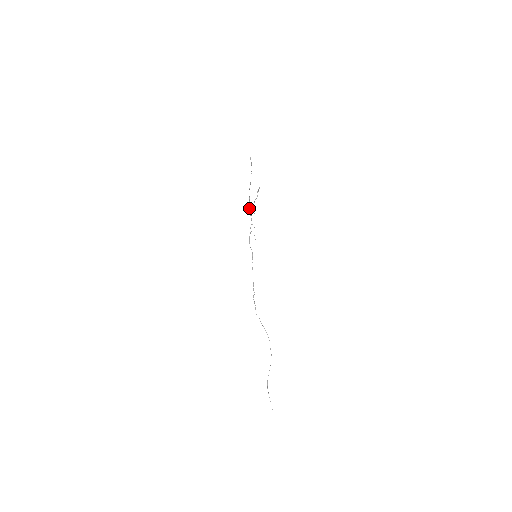
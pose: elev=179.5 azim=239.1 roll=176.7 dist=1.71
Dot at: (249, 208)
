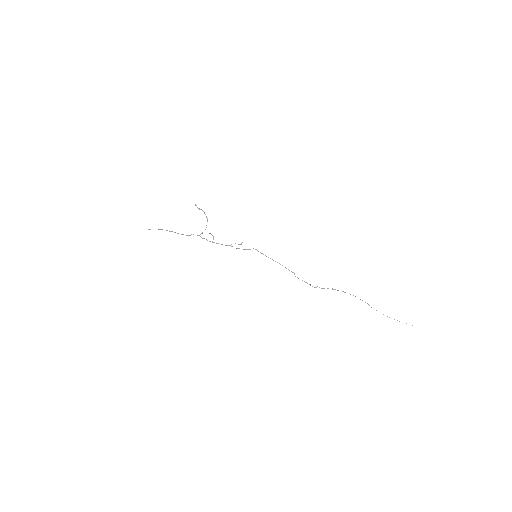
Dot at: occluded
